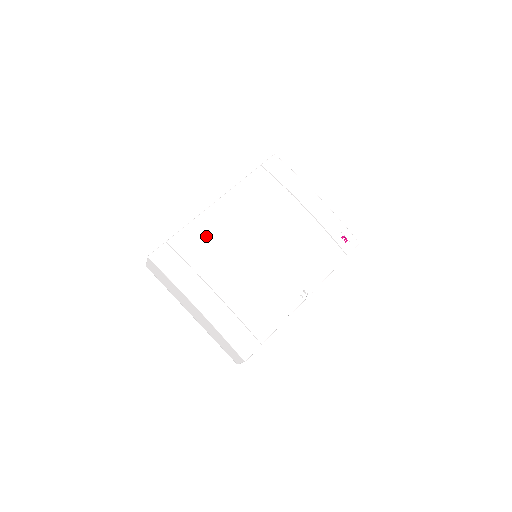
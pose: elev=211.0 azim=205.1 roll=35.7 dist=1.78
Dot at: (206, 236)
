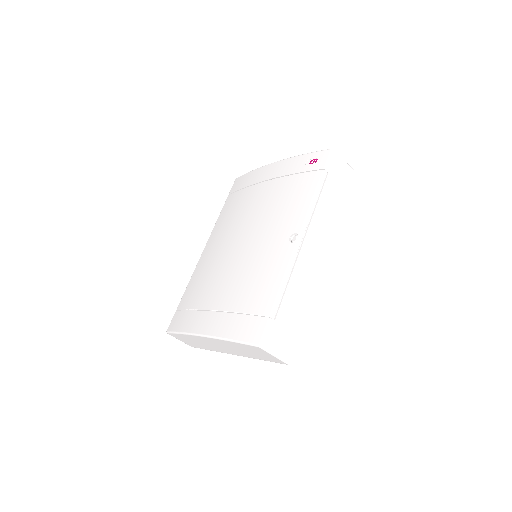
Dot at: (199, 278)
